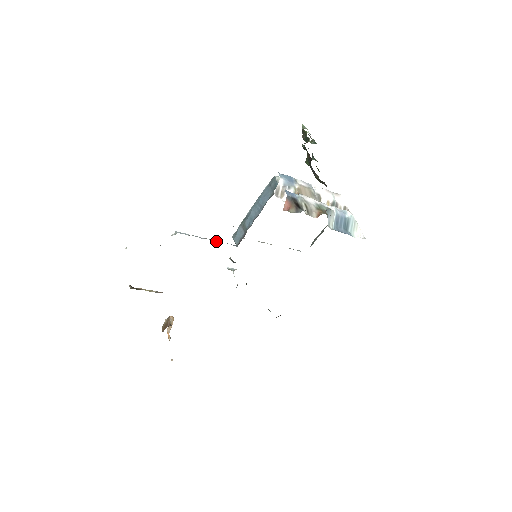
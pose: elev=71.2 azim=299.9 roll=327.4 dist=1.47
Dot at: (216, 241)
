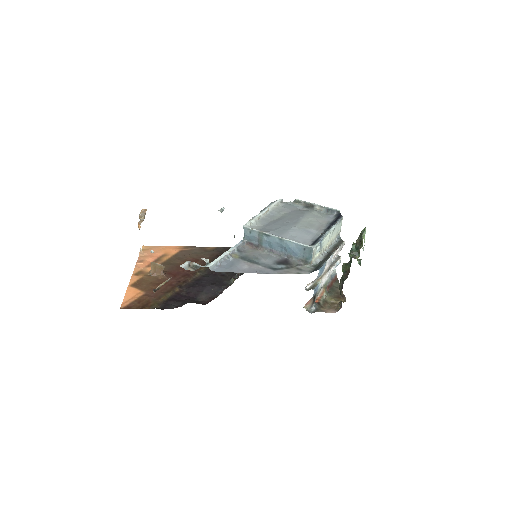
Dot at: (233, 251)
